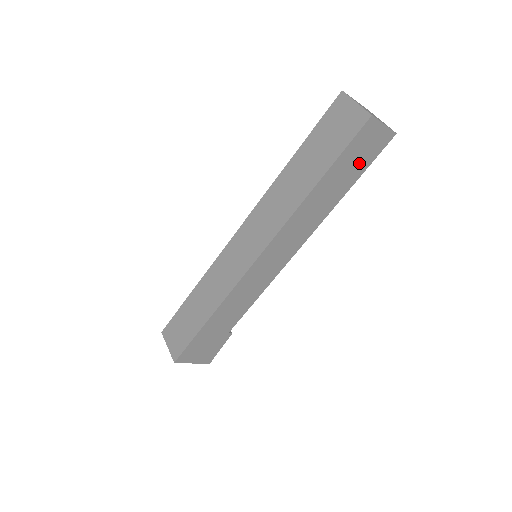
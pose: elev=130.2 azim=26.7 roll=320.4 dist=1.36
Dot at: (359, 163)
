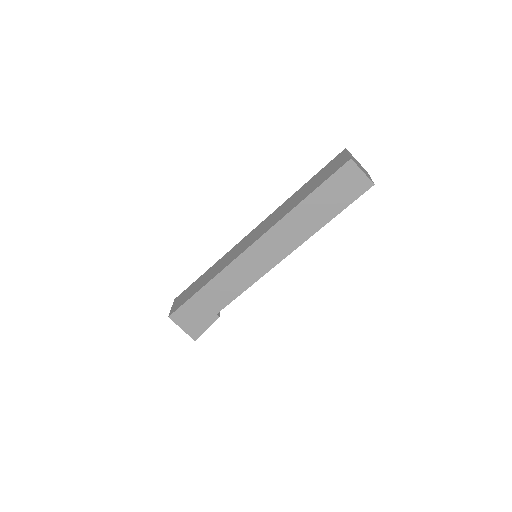
Dot at: (341, 197)
